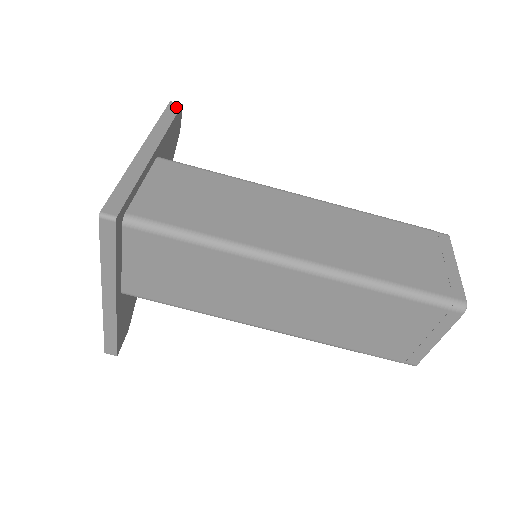
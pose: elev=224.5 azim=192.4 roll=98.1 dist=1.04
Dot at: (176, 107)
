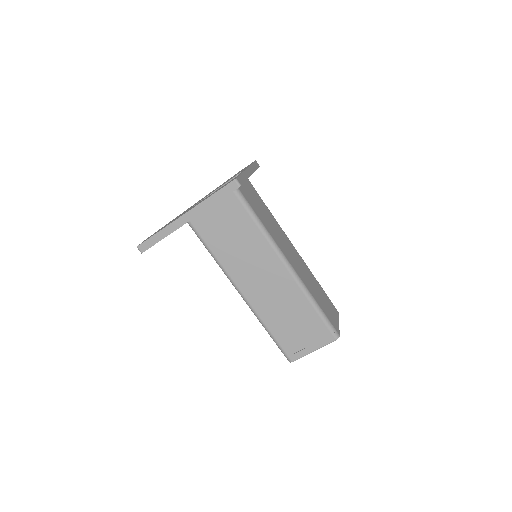
Dot at: (258, 165)
